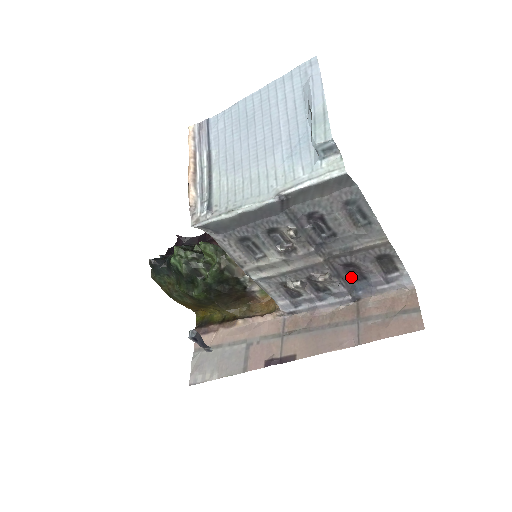
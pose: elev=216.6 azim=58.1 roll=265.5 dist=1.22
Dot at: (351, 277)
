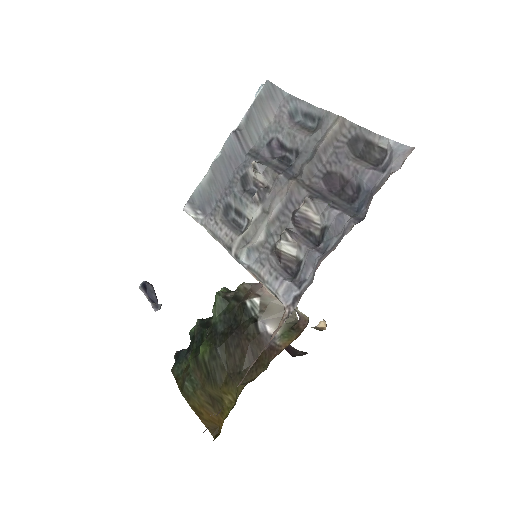
Dot at: (346, 201)
